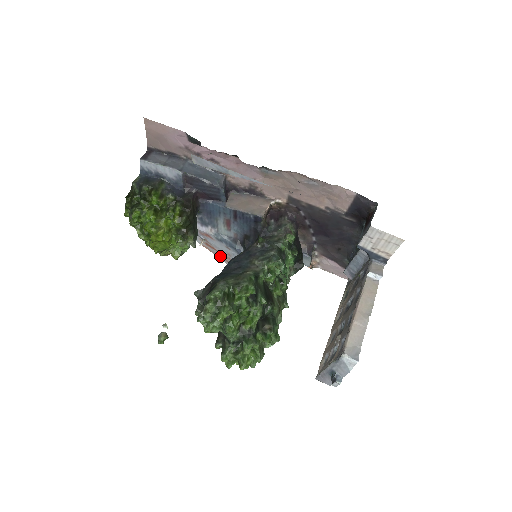
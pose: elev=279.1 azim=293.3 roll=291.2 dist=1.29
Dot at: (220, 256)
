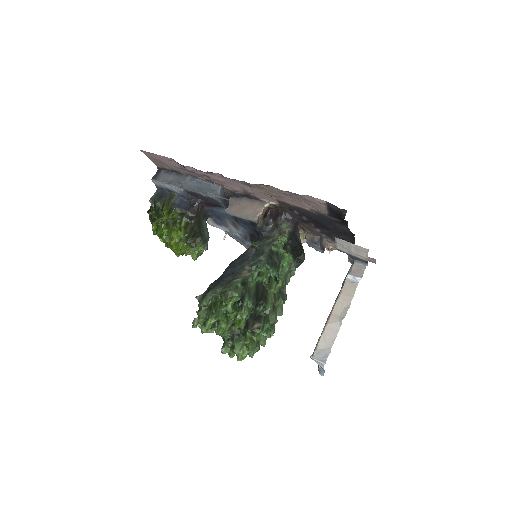
Dot at: (244, 246)
